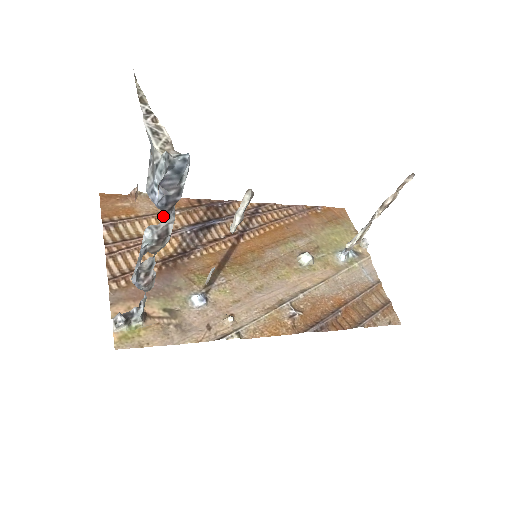
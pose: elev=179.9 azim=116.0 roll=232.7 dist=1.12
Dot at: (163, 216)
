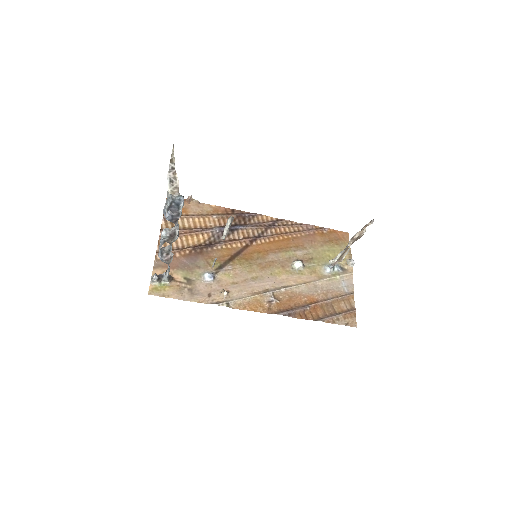
Dot at: (204, 217)
